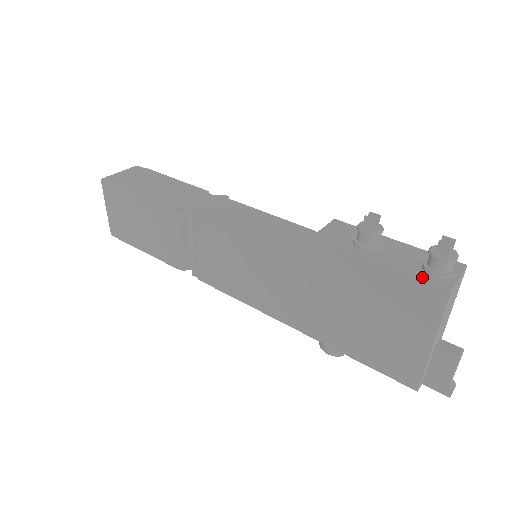
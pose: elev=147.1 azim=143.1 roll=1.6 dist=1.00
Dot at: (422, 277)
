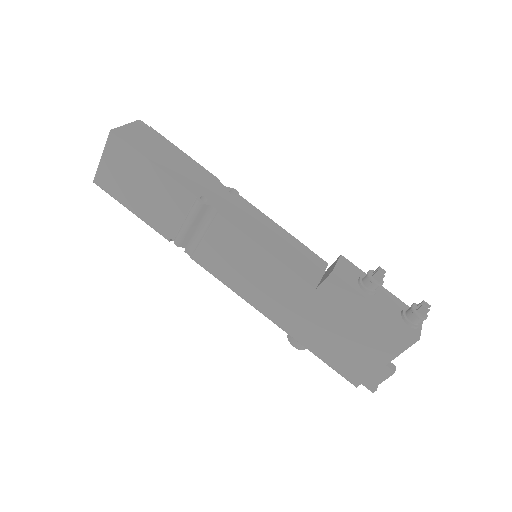
Dot at: (403, 325)
